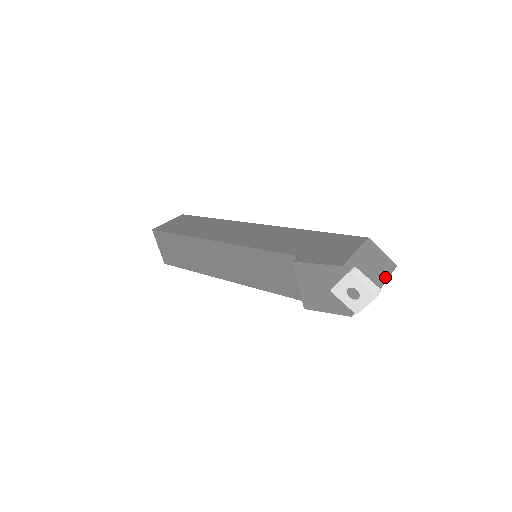
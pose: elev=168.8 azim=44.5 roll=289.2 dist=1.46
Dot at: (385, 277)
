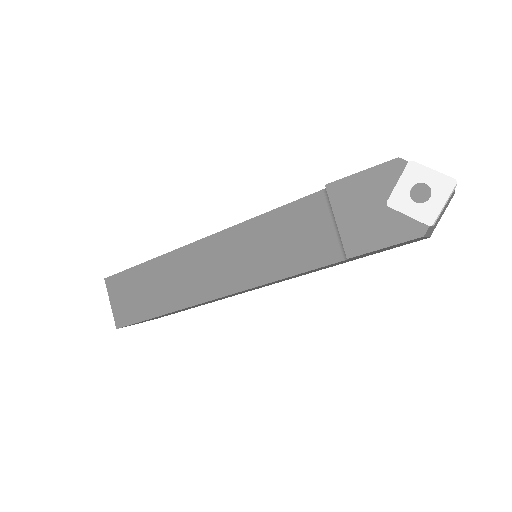
Dot at: occluded
